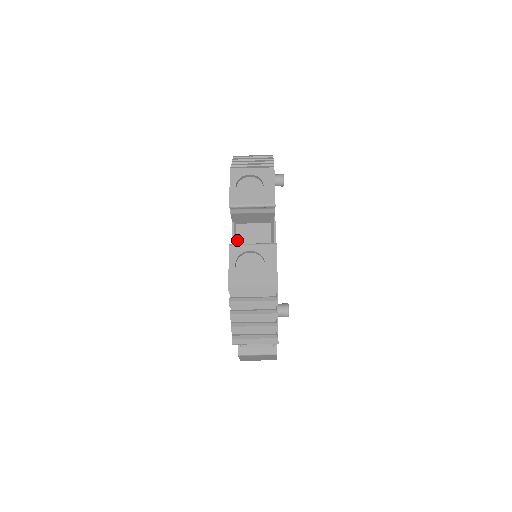
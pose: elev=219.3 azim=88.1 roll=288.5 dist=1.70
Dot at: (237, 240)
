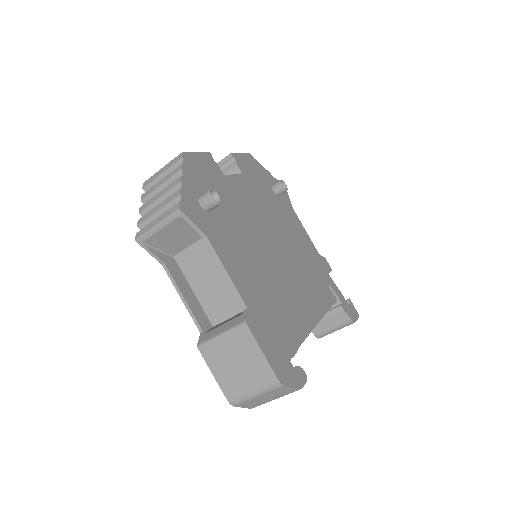
Dot at: occluded
